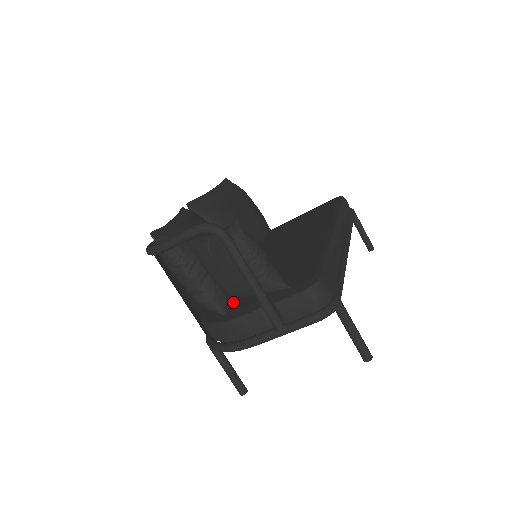
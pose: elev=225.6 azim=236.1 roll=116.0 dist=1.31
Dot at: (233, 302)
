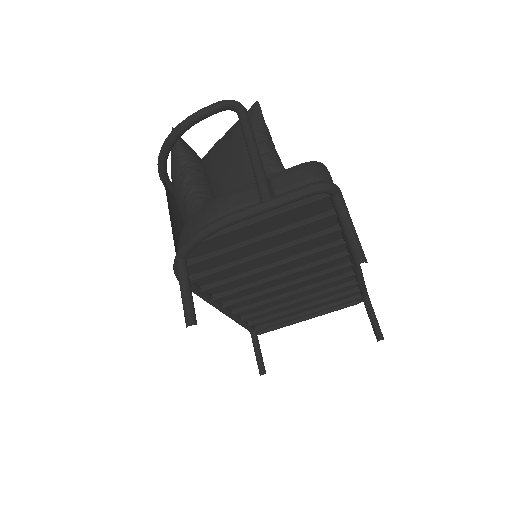
Dot at: occluded
